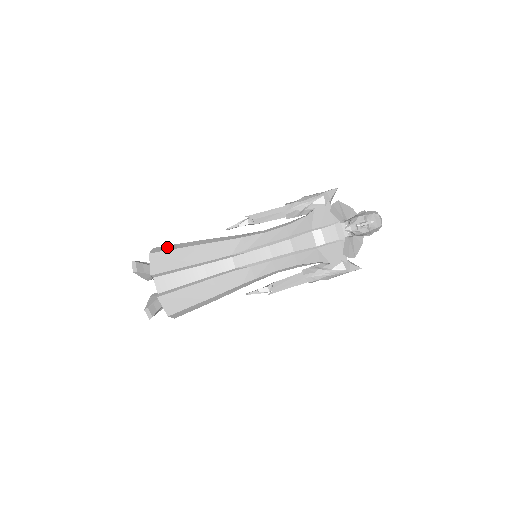
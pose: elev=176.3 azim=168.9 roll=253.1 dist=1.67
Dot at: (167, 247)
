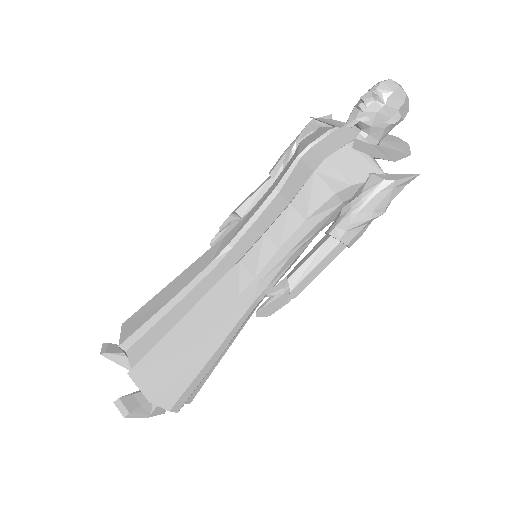
Dot at: occluded
